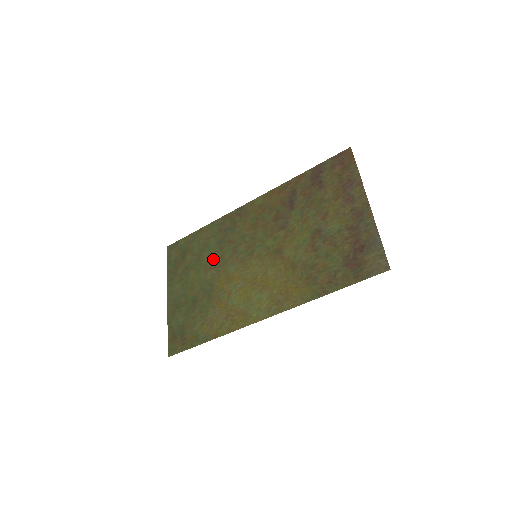
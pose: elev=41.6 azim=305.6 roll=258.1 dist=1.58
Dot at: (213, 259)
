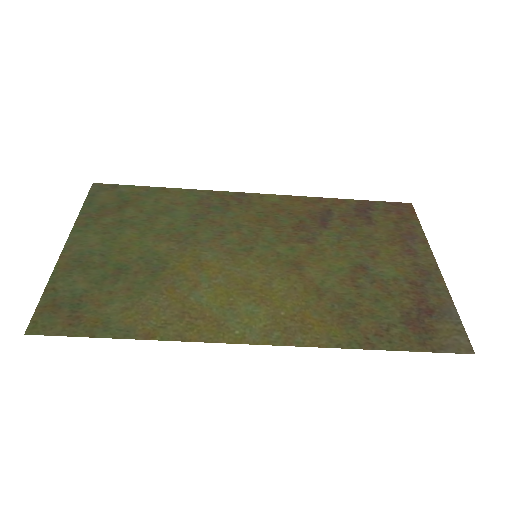
Dot at: (177, 230)
